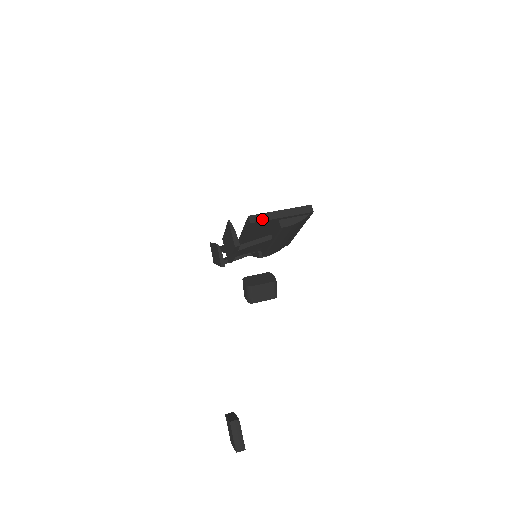
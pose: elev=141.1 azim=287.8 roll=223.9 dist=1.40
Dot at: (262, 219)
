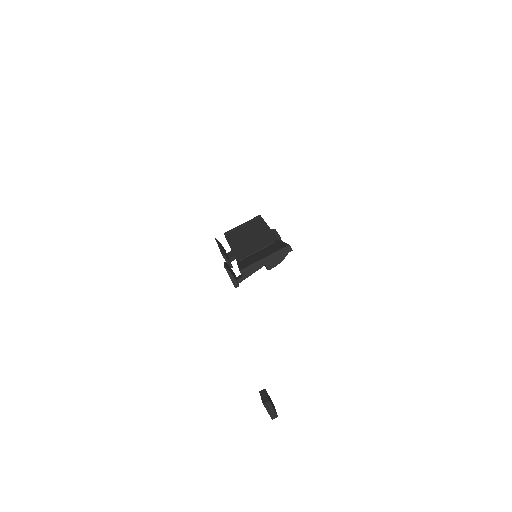
Dot at: (251, 270)
